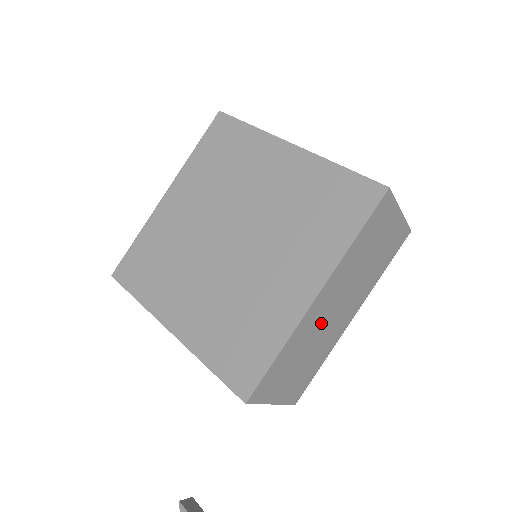
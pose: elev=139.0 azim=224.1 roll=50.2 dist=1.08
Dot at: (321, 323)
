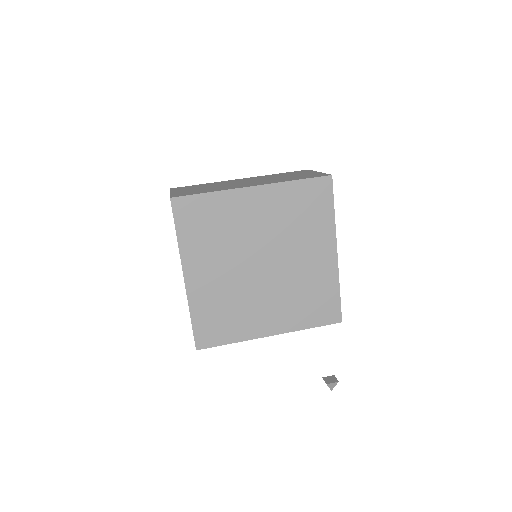
Dot at: occluded
